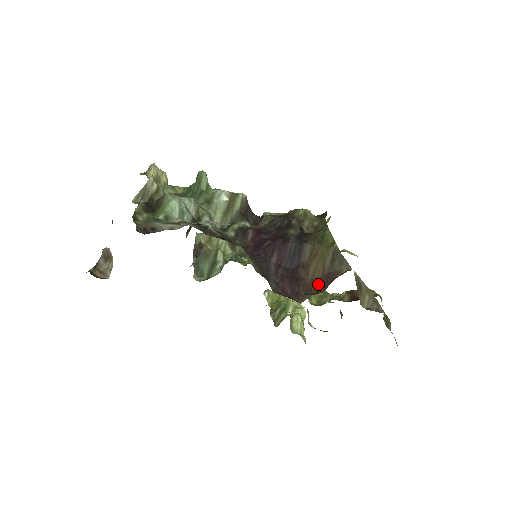
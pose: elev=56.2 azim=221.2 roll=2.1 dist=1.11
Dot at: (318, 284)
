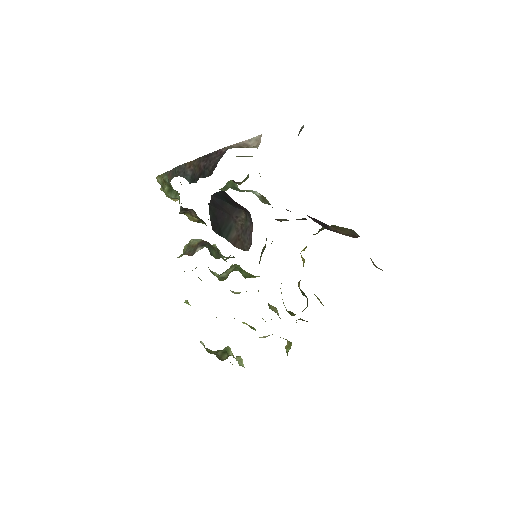
Dot at: (351, 236)
